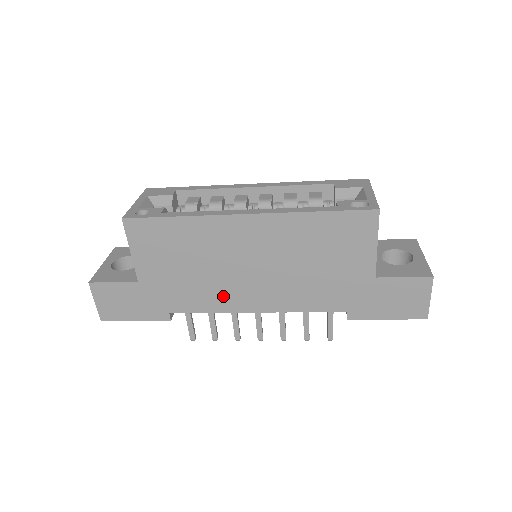
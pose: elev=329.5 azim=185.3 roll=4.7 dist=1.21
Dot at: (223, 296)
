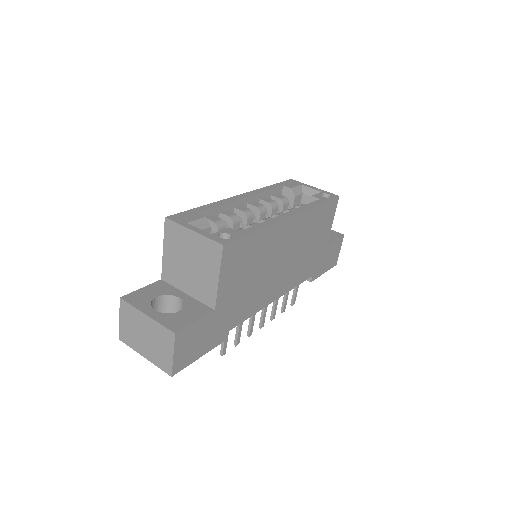
Dot at: (262, 295)
